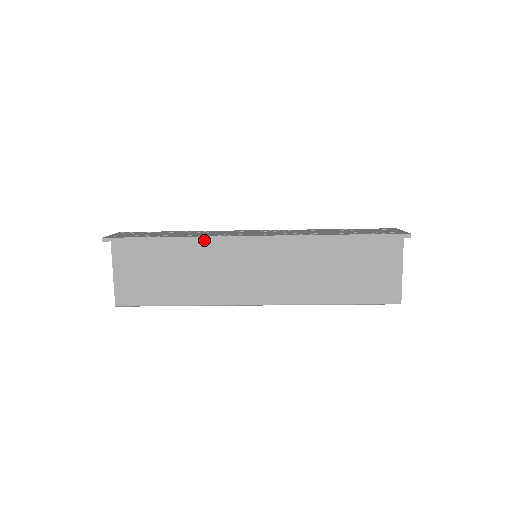
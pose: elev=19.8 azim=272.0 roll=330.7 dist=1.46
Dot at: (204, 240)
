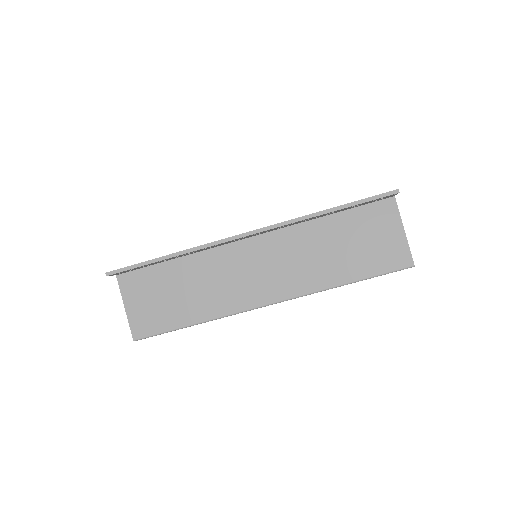
Dot at: (203, 253)
